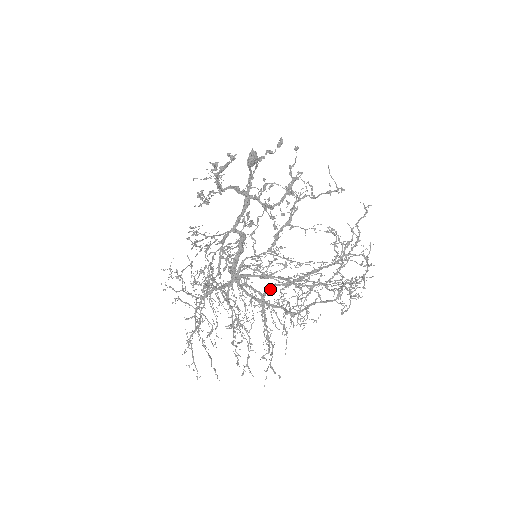
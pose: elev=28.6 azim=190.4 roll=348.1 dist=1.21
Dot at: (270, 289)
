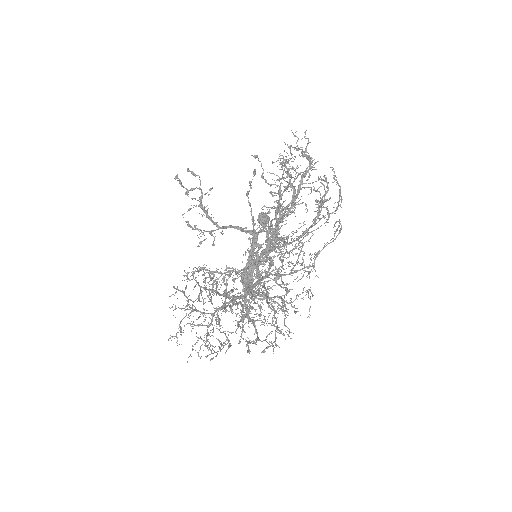
Dot at: (260, 259)
